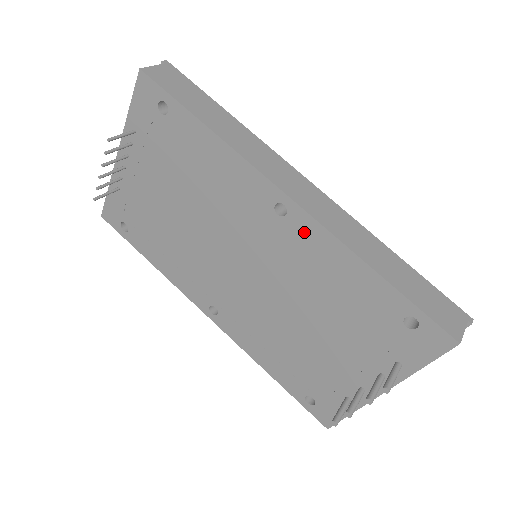
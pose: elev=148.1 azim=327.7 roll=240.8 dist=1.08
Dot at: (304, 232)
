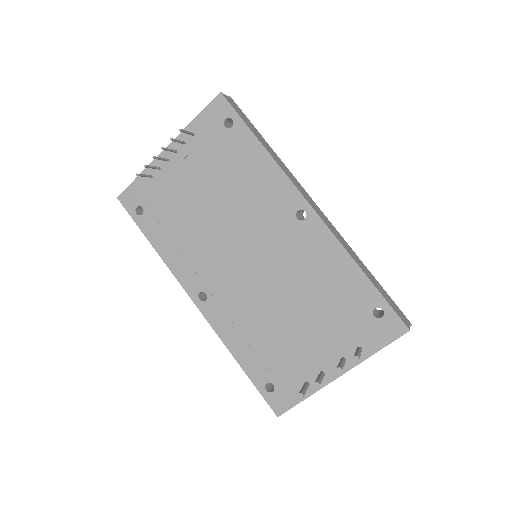
Dot at: (315, 234)
